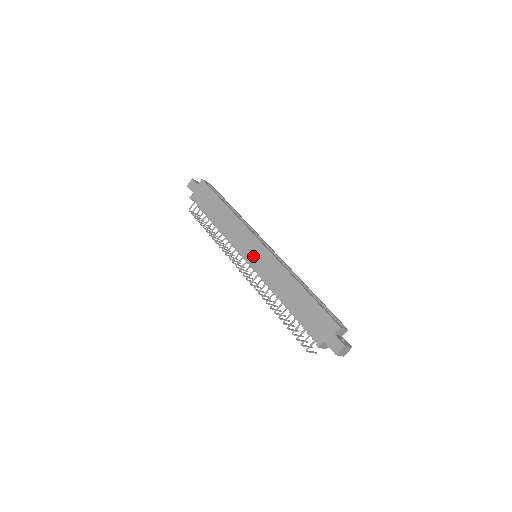
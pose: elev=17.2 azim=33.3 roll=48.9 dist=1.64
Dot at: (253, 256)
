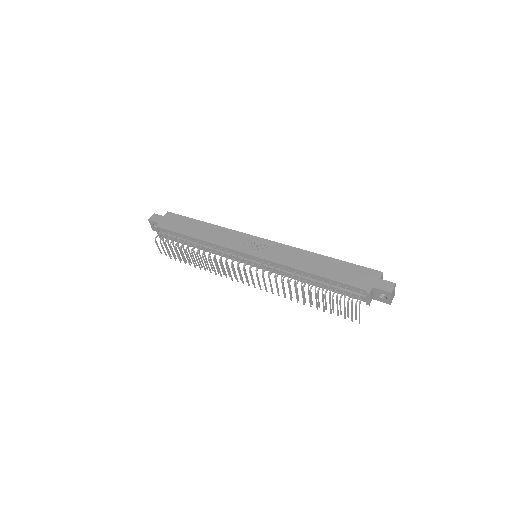
Dot at: (258, 250)
